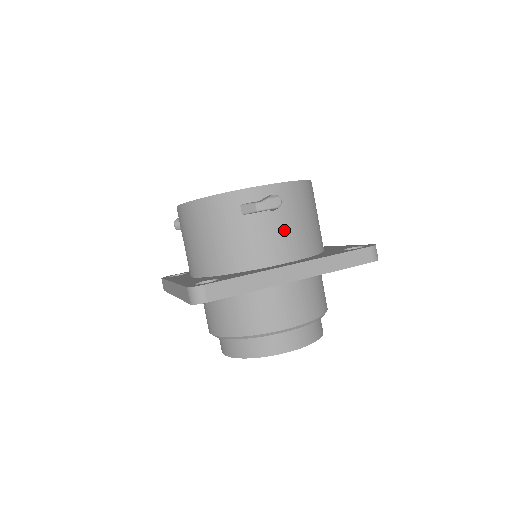
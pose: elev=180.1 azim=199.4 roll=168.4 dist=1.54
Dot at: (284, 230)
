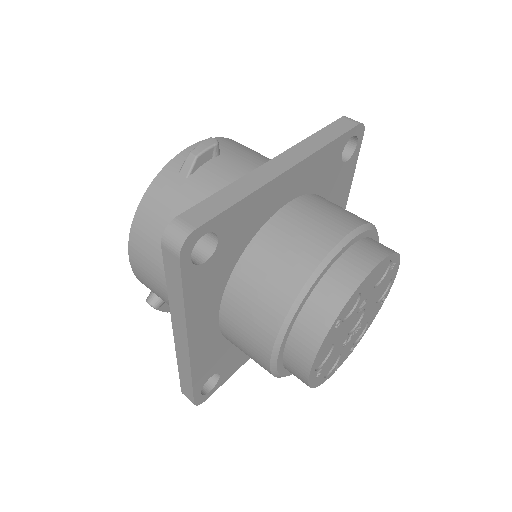
Dot at: (243, 164)
